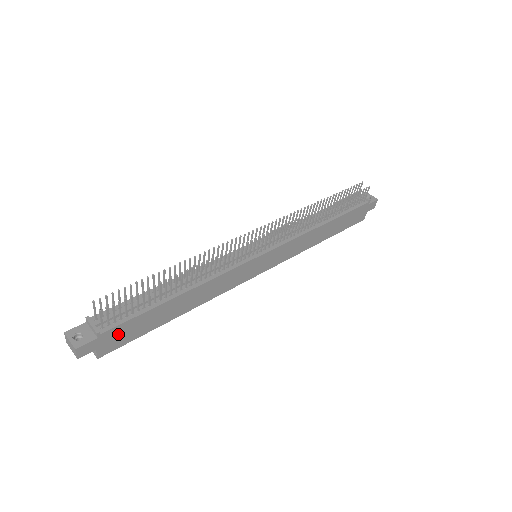
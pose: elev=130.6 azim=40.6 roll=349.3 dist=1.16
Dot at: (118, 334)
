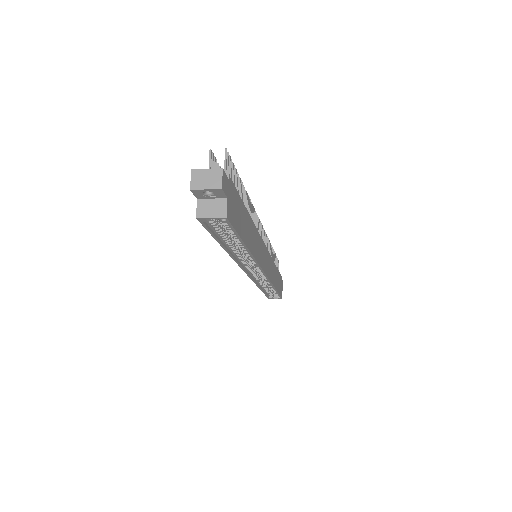
Dot at: (233, 201)
